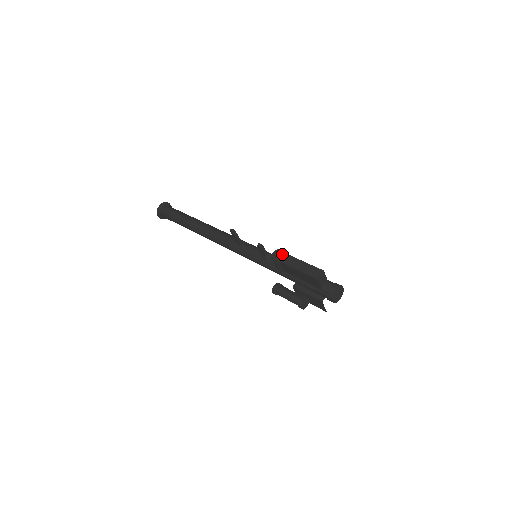
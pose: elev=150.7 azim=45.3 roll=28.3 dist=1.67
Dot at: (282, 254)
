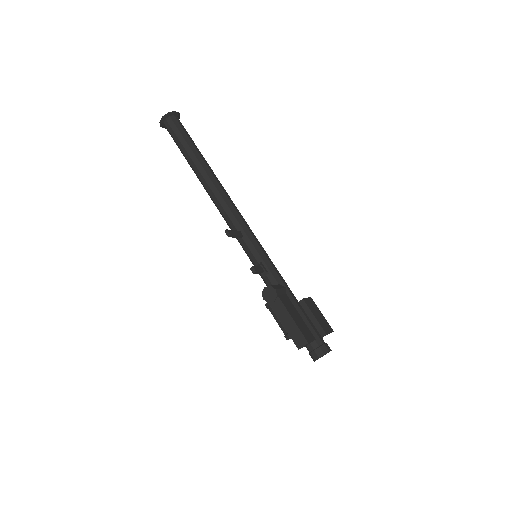
Dot at: (273, 296)
